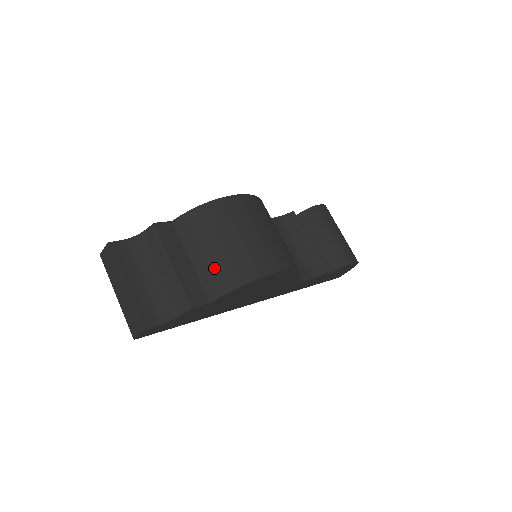
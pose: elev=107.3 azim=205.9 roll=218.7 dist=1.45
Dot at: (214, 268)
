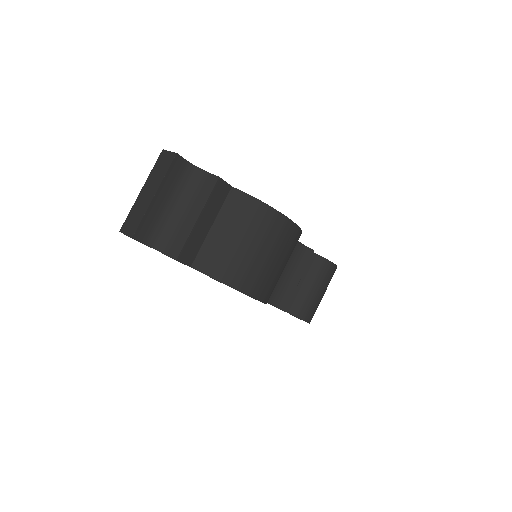
Dot at: (219, 251)
